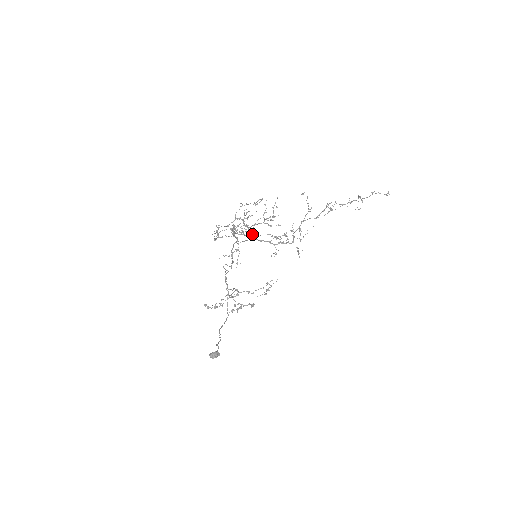
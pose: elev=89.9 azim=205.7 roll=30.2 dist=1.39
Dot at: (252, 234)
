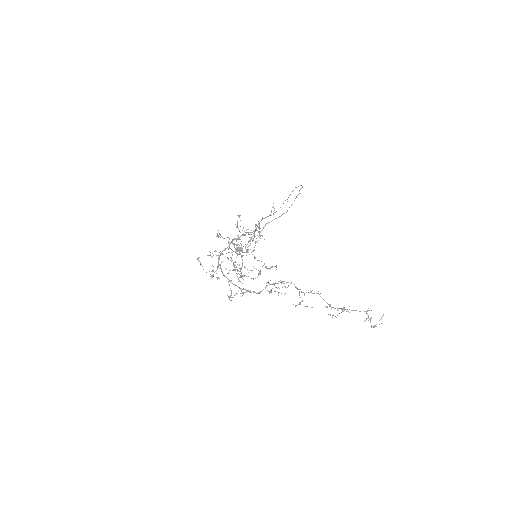
Dot at: occluded
